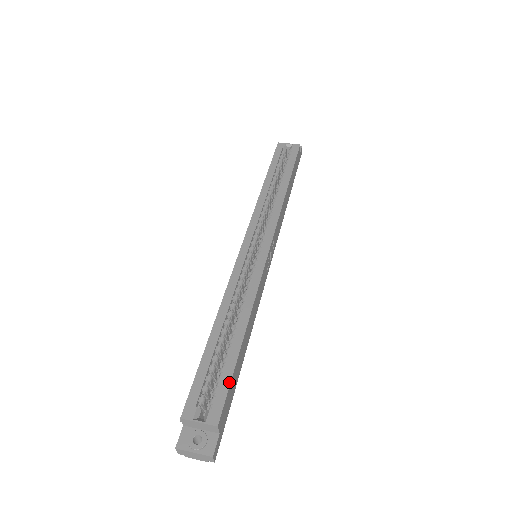
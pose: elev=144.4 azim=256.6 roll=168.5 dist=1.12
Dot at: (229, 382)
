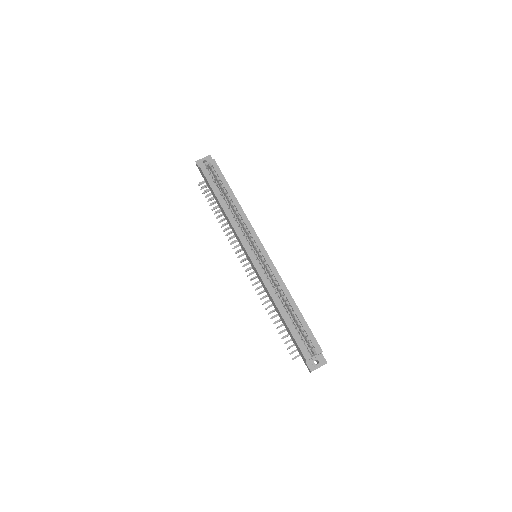
Dot at: (311, 331)
